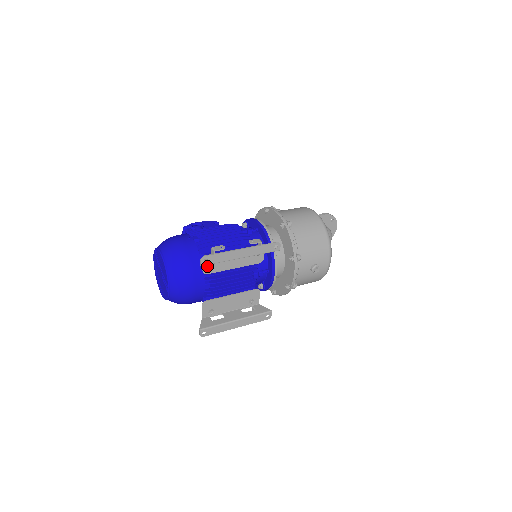
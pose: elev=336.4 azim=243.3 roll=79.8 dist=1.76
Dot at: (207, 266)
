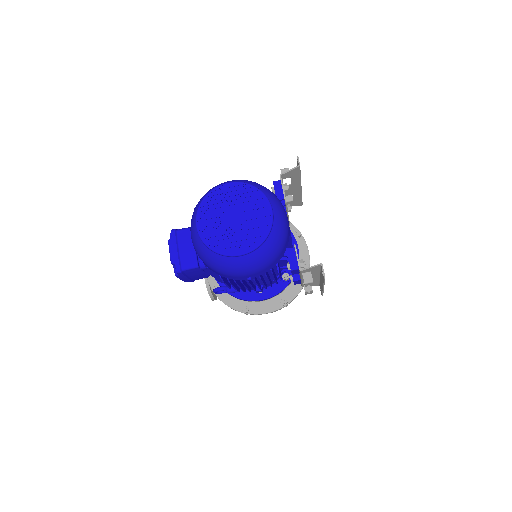
Dot at: (284, 192)
